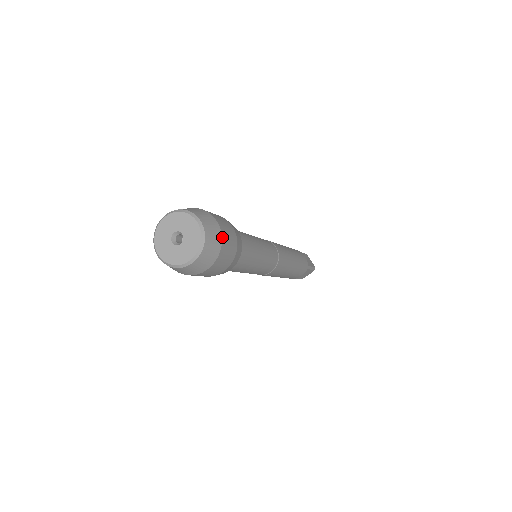
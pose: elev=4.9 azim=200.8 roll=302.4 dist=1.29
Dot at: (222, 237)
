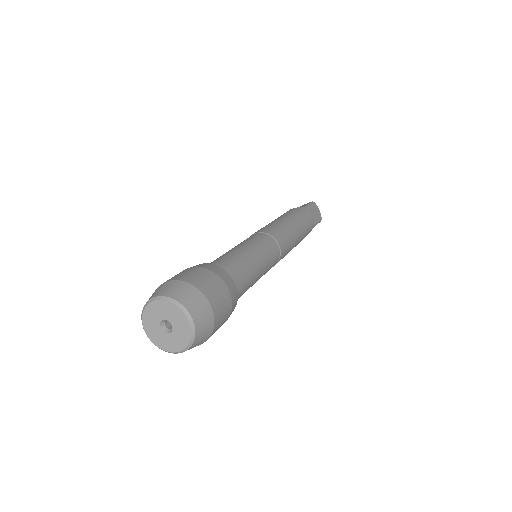
Dot at: (215, 320)
